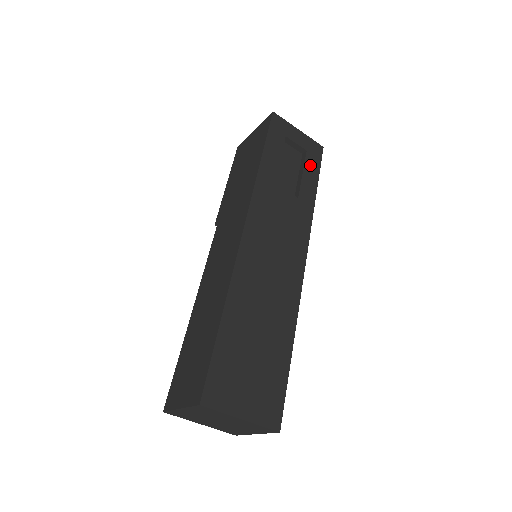
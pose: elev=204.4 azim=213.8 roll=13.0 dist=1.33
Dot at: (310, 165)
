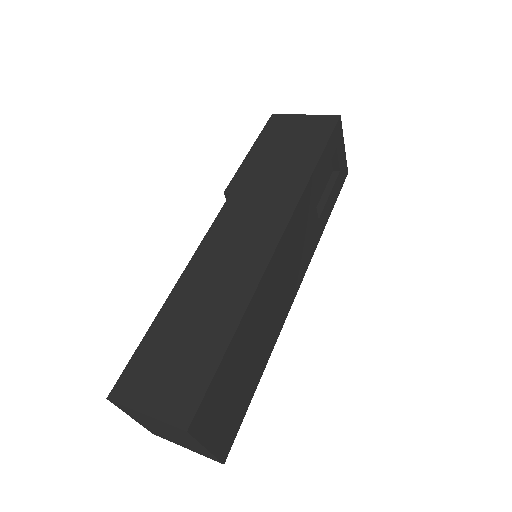
Dot at: (336, 188)
